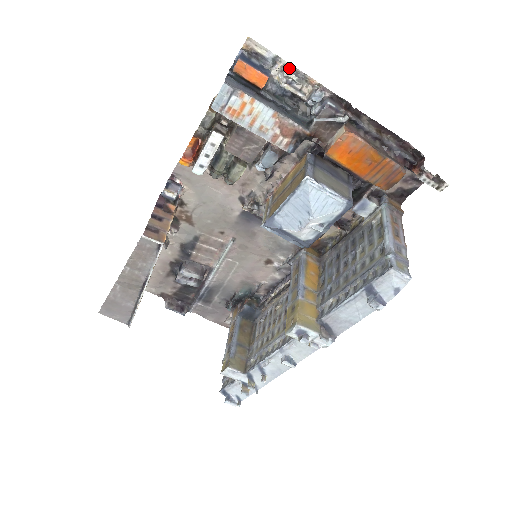
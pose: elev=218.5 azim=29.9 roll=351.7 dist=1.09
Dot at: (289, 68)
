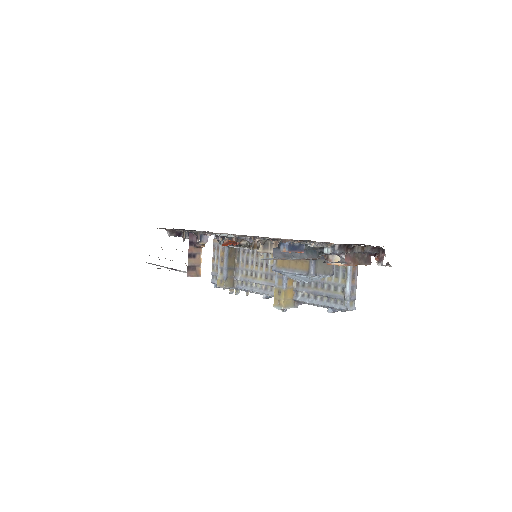
Dot at: (318, 243)
